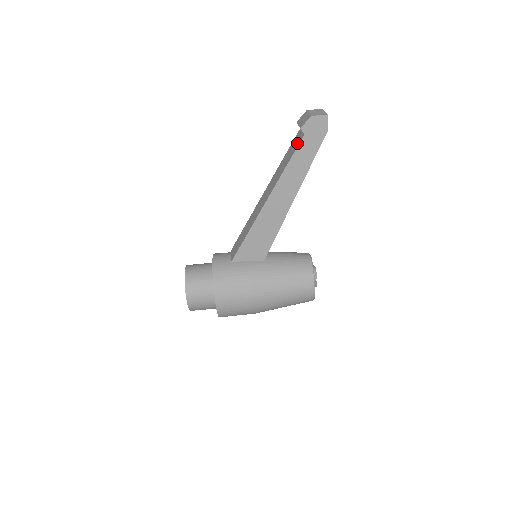
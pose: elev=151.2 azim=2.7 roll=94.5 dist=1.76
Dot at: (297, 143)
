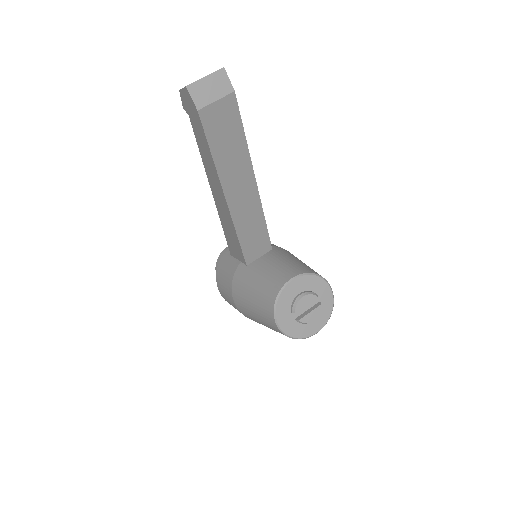
Dot at: occluded
